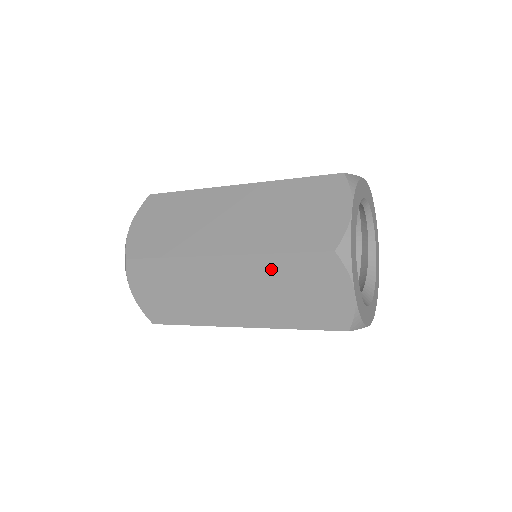
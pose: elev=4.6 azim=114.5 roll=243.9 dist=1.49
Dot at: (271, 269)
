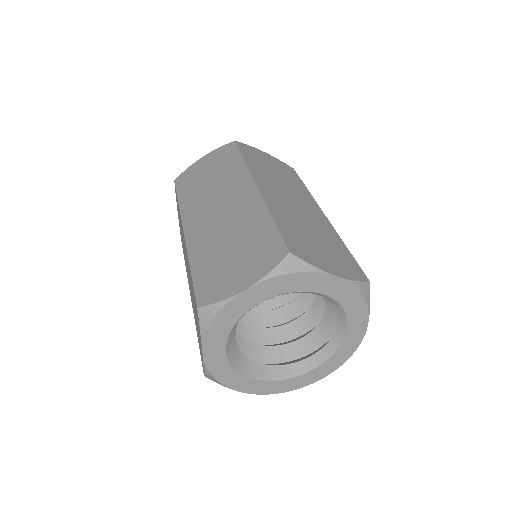
Dot at: (190, 275)
